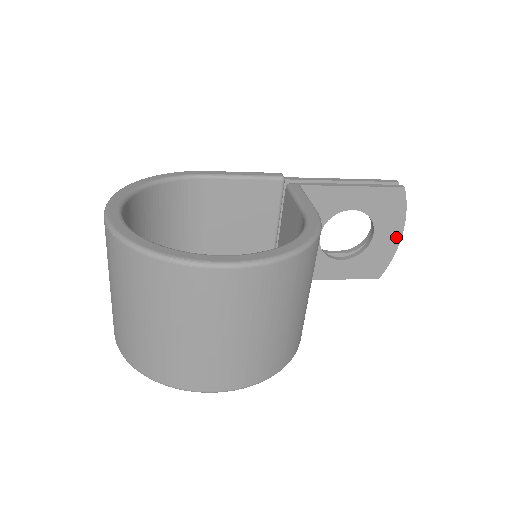
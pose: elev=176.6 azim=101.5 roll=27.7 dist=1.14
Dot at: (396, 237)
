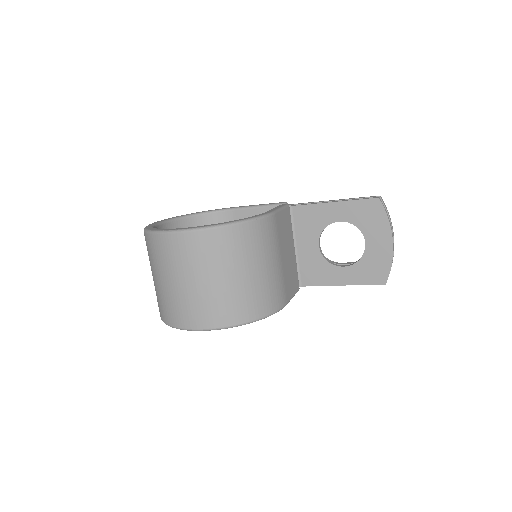
Dot at: (388, 243)
